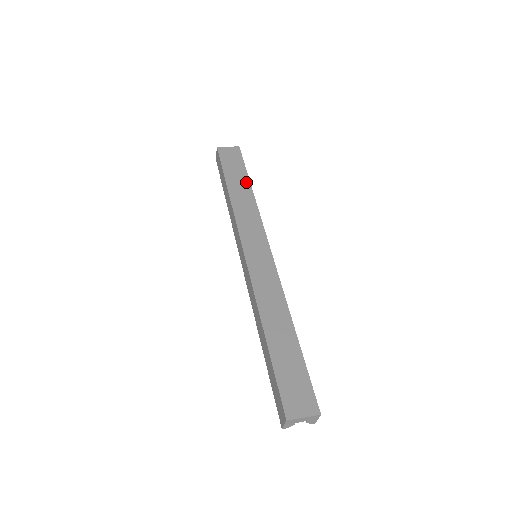
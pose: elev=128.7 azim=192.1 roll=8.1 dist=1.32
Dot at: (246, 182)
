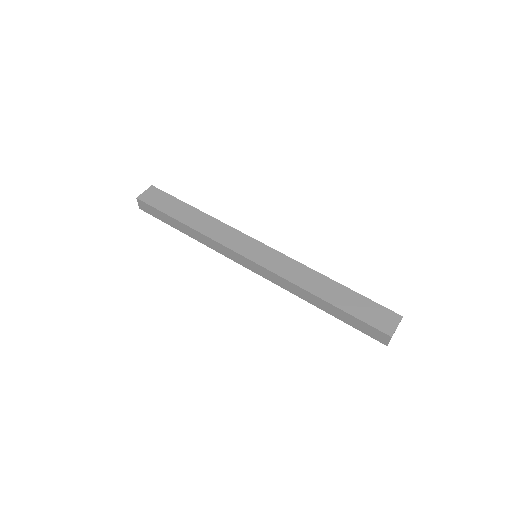
Dot at: (190, 209)
